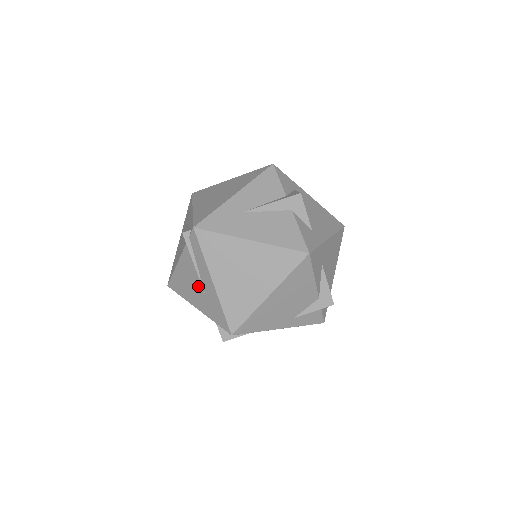
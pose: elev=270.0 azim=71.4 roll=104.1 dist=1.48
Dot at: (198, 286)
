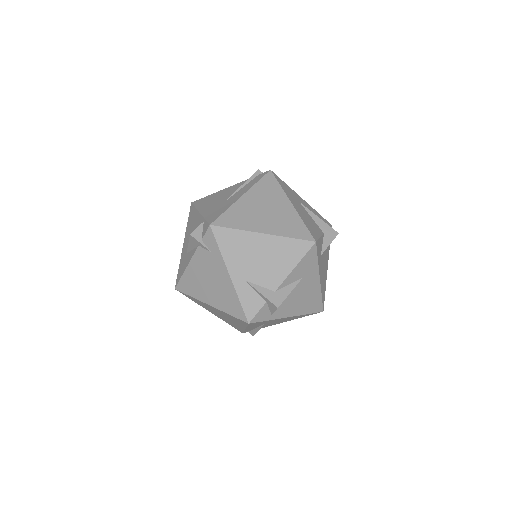
Dot at: (224, 199)
